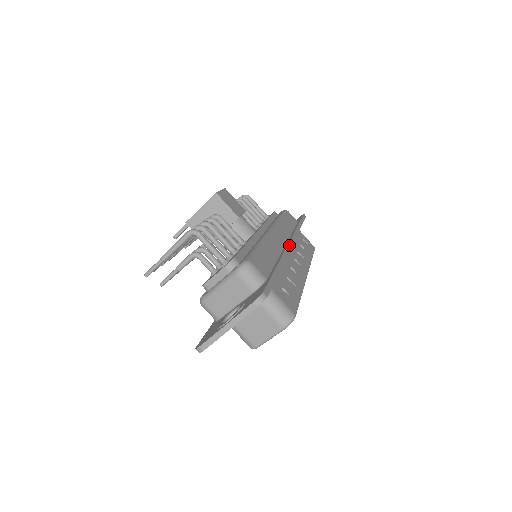
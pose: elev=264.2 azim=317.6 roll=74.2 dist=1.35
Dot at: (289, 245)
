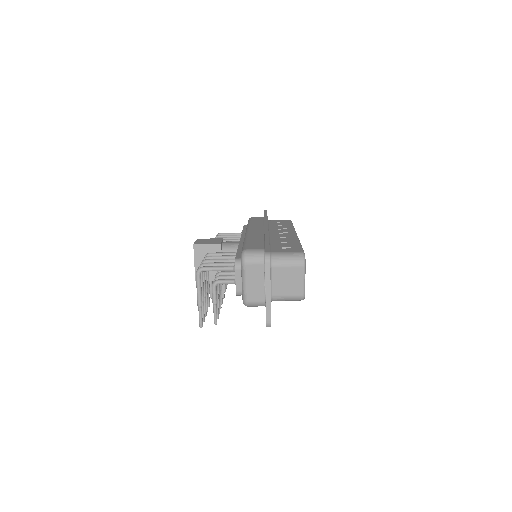
Dot at: (265, 227)
